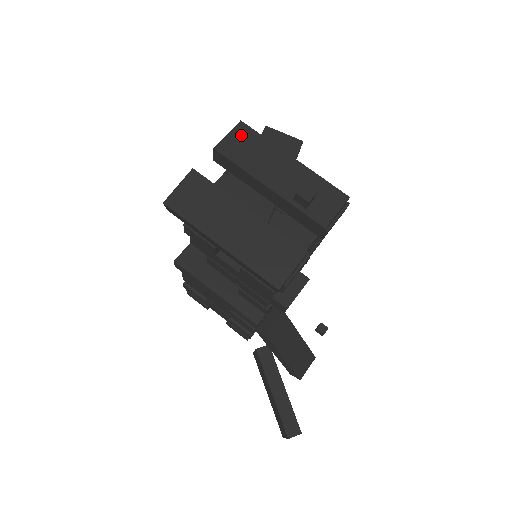
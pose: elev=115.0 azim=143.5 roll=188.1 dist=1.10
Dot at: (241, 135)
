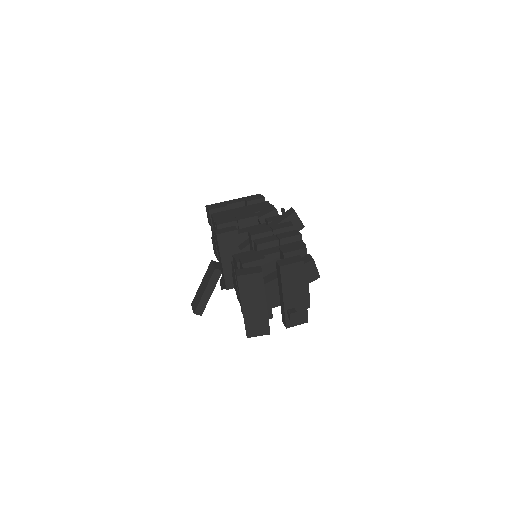
Dot at: (297, 268)
